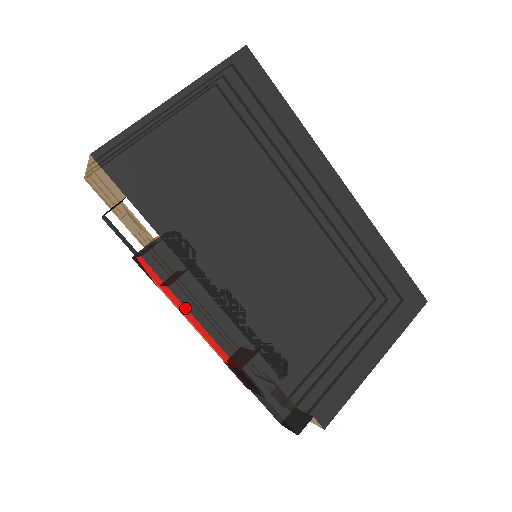
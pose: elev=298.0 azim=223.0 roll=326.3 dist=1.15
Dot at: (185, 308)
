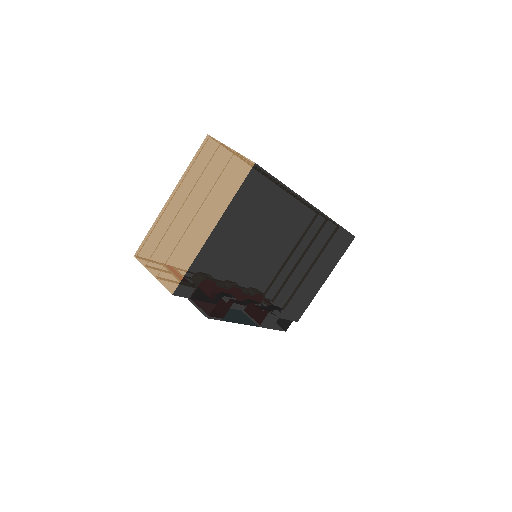
Dot at: occluded
